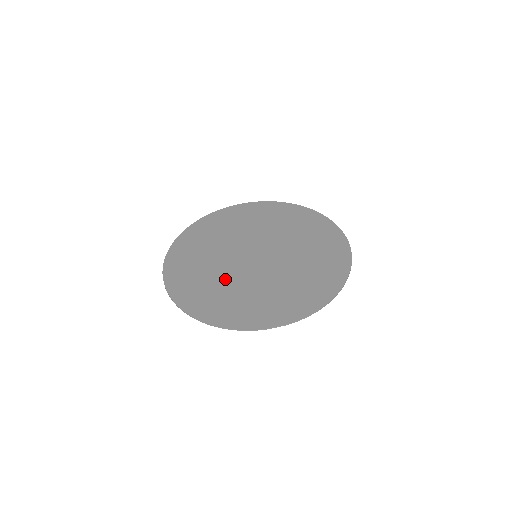
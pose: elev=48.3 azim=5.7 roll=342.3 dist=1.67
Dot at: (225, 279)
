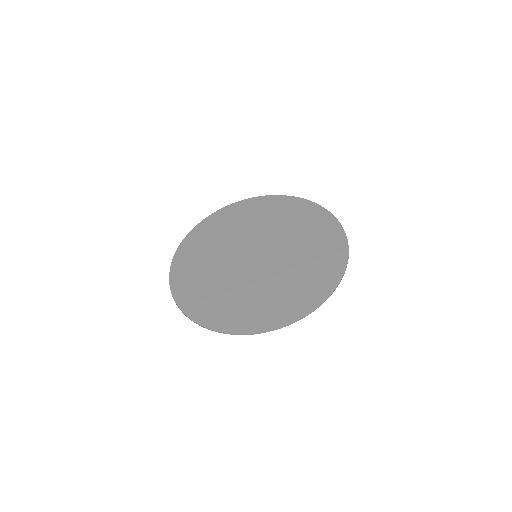
Dot at: (220, 276)
